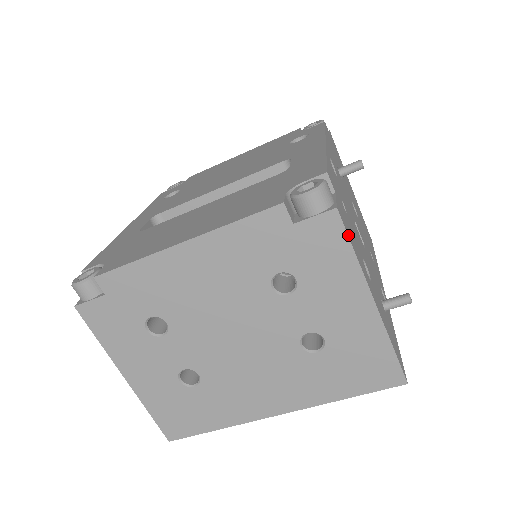
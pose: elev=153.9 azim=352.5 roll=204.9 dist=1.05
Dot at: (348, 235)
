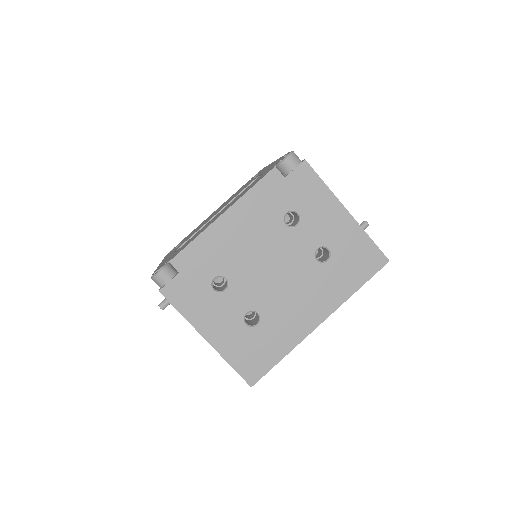
Dot at: (317, 174)
